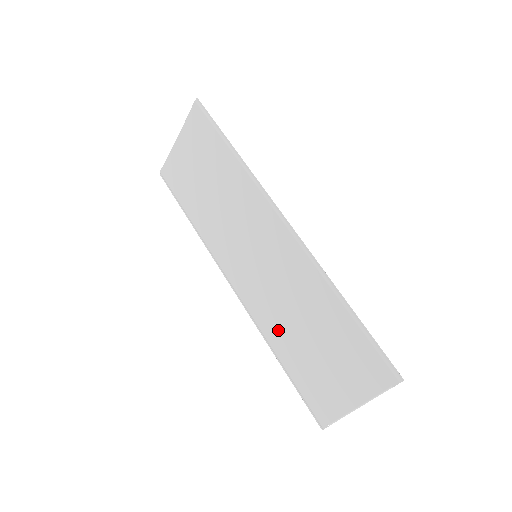
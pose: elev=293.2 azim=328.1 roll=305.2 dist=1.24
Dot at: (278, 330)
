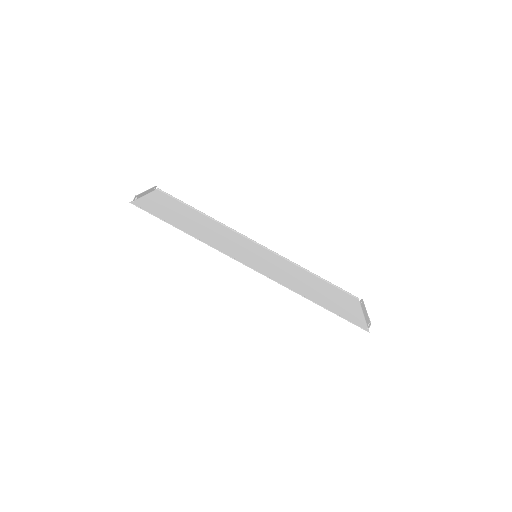
Dot at: (301, 274)
